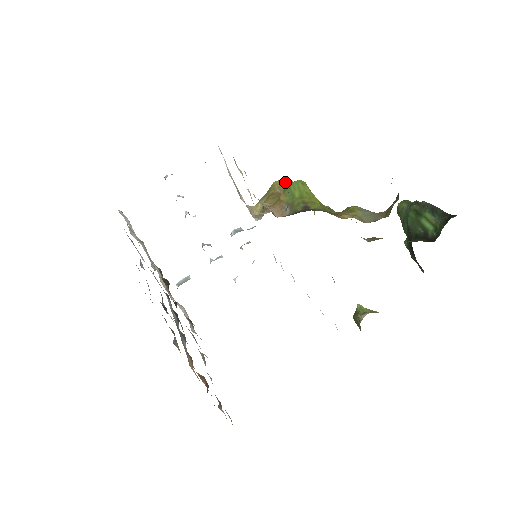
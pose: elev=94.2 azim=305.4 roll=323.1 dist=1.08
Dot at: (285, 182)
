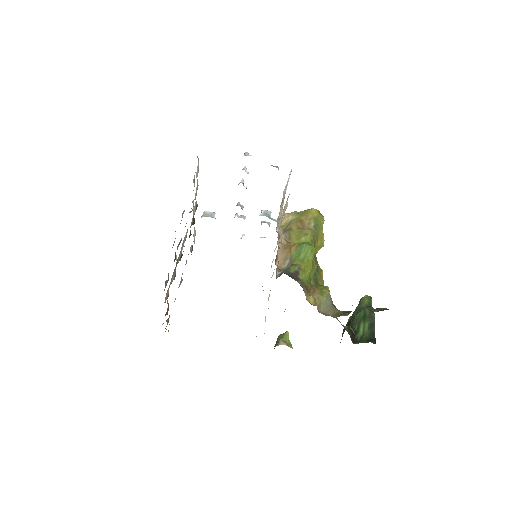
Dot at: (318, 217)
